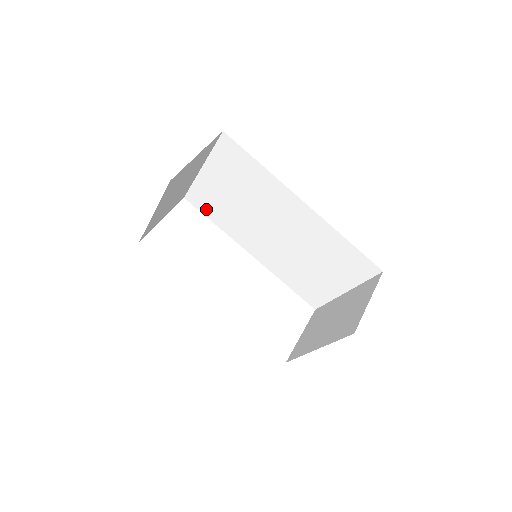
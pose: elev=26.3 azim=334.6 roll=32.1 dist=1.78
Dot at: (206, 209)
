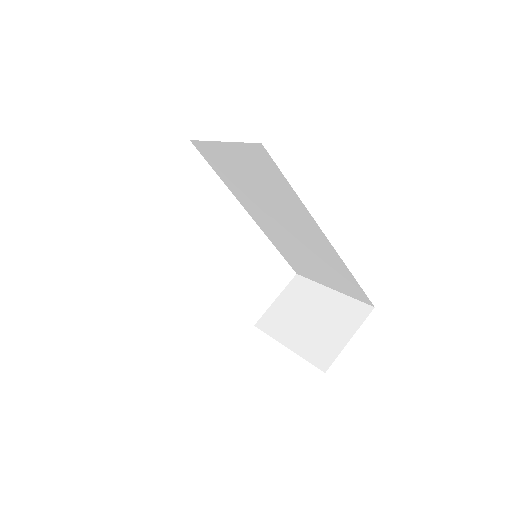
Dot at: (213, 163)
